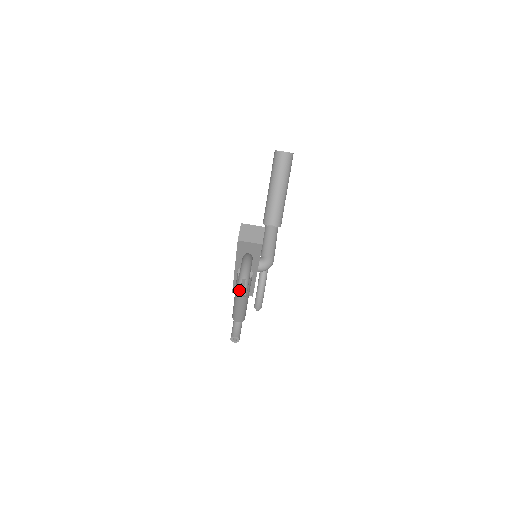
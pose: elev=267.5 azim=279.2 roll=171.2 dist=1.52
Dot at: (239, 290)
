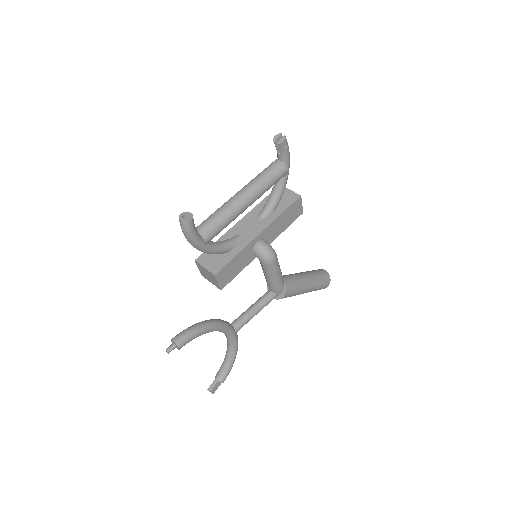
Dot at: (282, 136)
